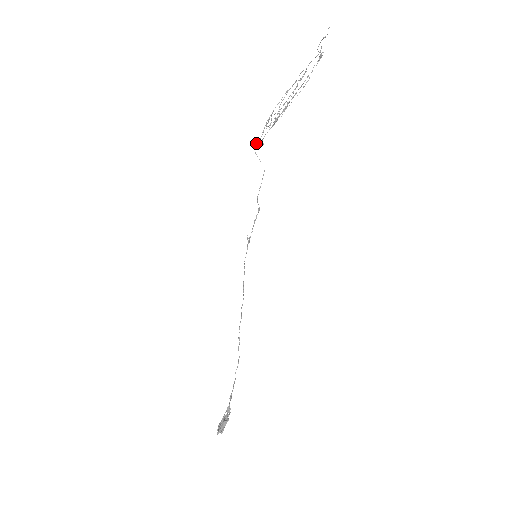
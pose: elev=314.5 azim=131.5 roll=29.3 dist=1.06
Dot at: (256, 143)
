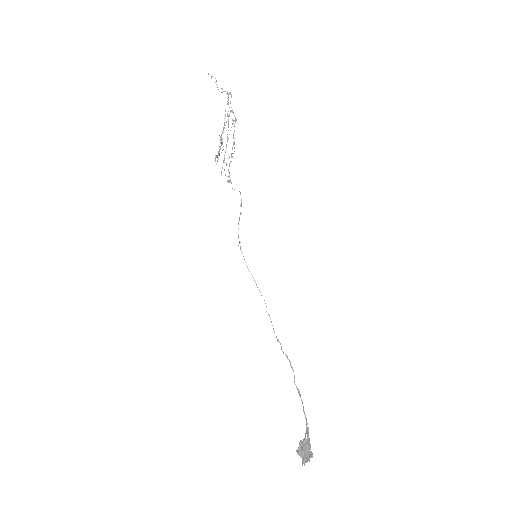
Dot at: (227, 181)
